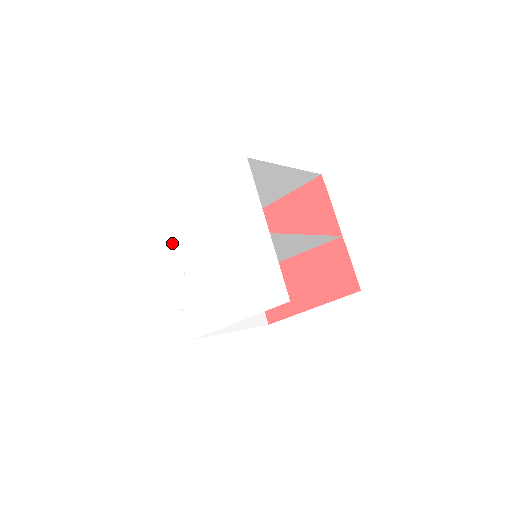
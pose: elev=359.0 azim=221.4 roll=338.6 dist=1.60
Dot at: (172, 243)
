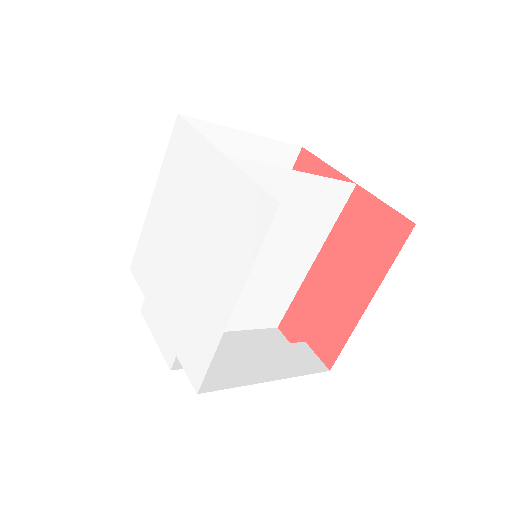
Dot at: (144, 287)
